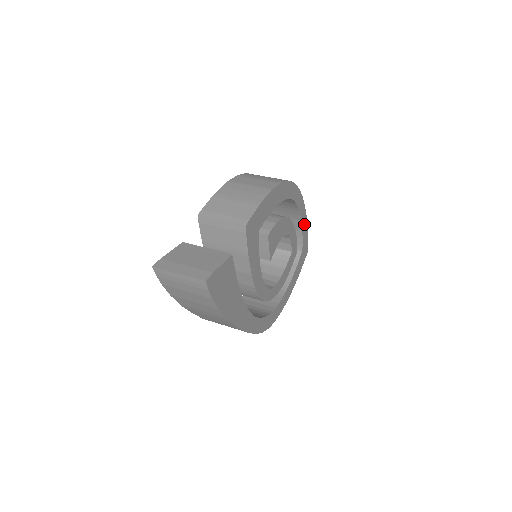
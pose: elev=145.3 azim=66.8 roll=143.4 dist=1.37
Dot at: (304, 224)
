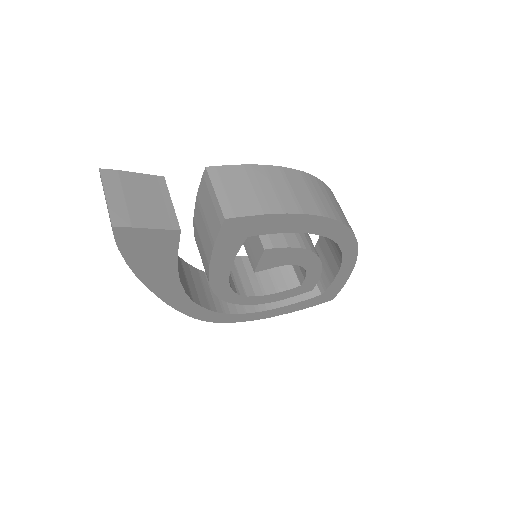
Dot at: (343, 275)
